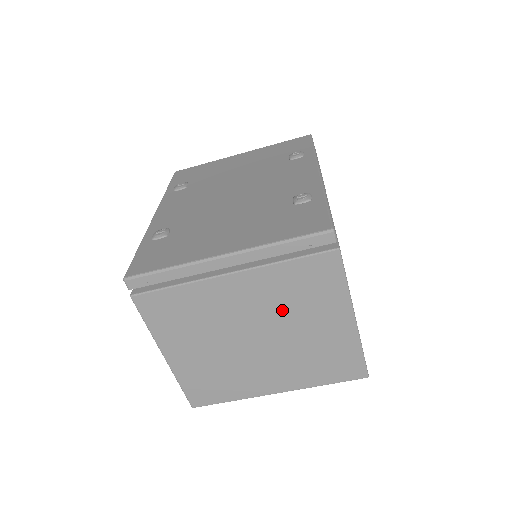
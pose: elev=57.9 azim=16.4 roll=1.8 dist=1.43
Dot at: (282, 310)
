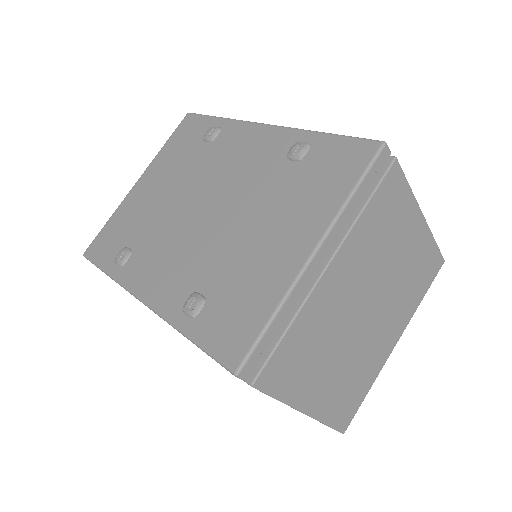
Dot at: (376, 262)
